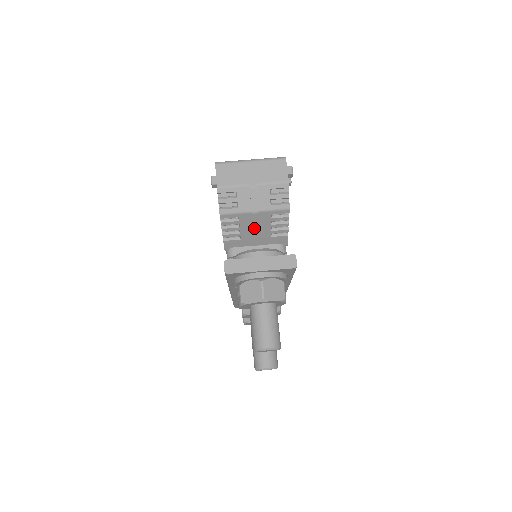
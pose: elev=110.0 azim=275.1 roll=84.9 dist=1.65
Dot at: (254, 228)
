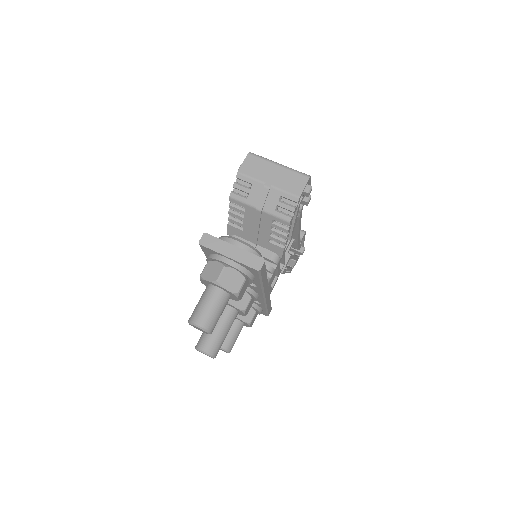
Dot at: (255, 225)
